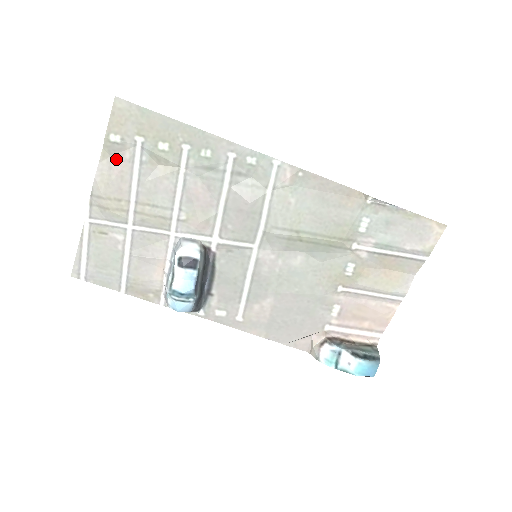
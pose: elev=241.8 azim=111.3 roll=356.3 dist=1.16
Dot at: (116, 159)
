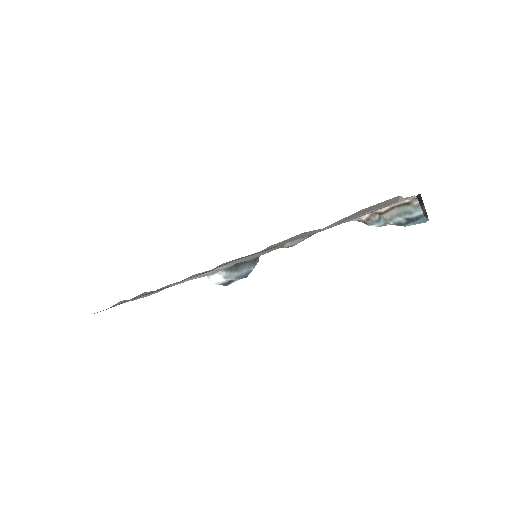
Dot at: occluded
